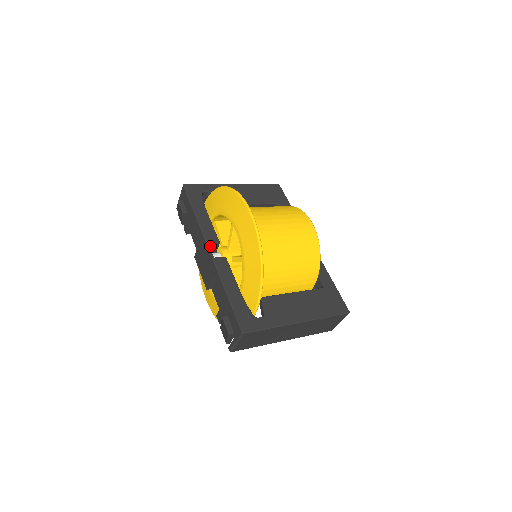
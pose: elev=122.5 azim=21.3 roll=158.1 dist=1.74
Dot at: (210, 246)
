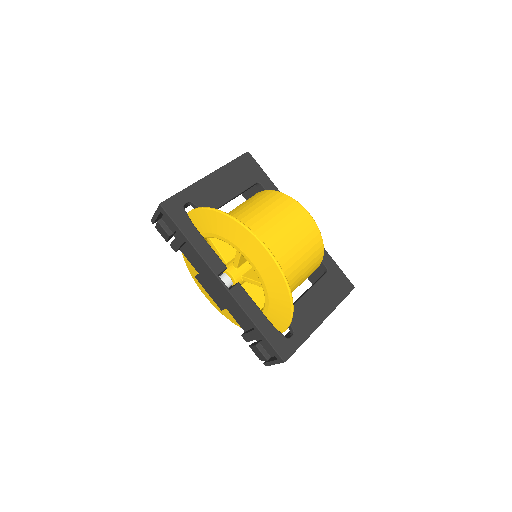
Dot at: (218, 274)
